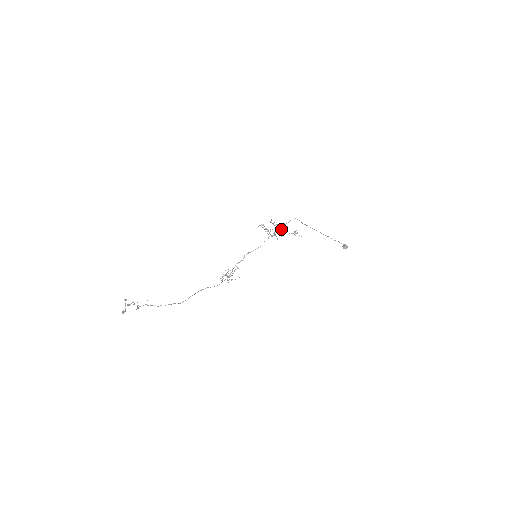
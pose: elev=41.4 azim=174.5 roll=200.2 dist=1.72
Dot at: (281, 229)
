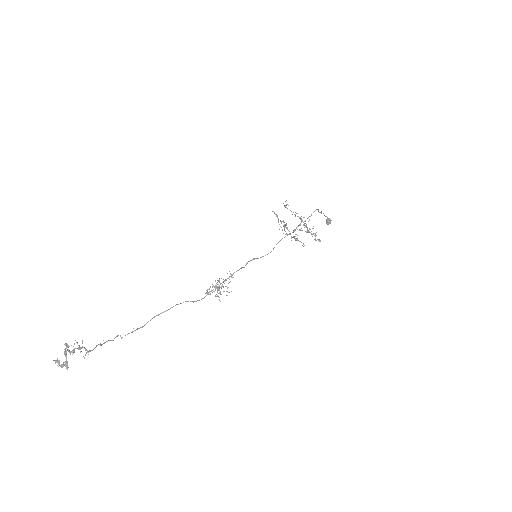
Dot at: occluded
